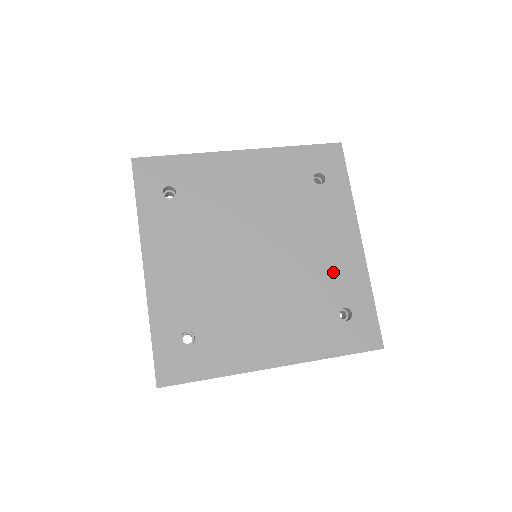
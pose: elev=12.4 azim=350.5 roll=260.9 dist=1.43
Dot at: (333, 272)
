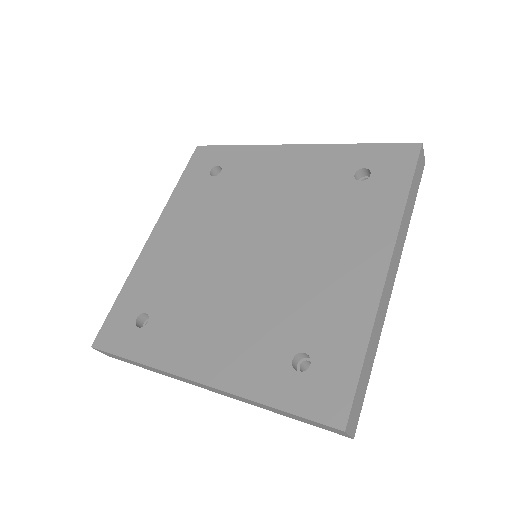
Dot at: (310, 178)
